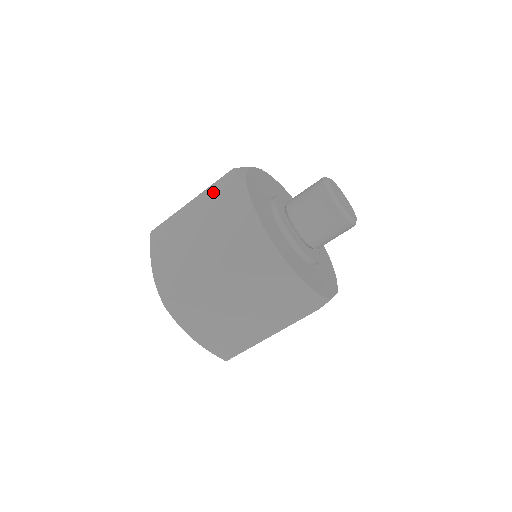
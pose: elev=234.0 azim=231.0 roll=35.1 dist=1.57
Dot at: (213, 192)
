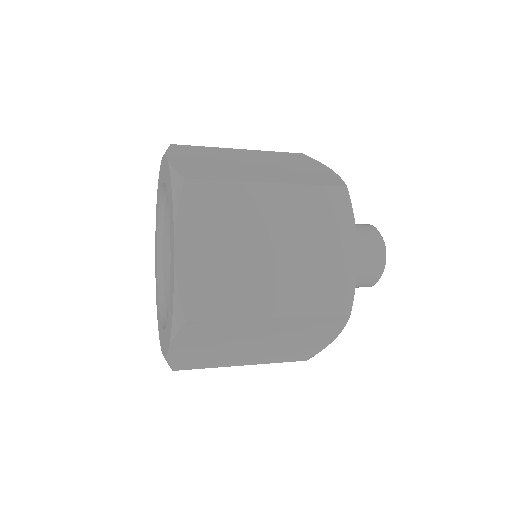
Dot at: (311, 198)
